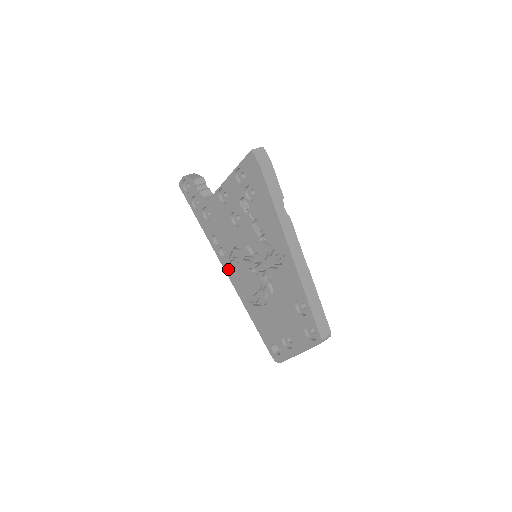
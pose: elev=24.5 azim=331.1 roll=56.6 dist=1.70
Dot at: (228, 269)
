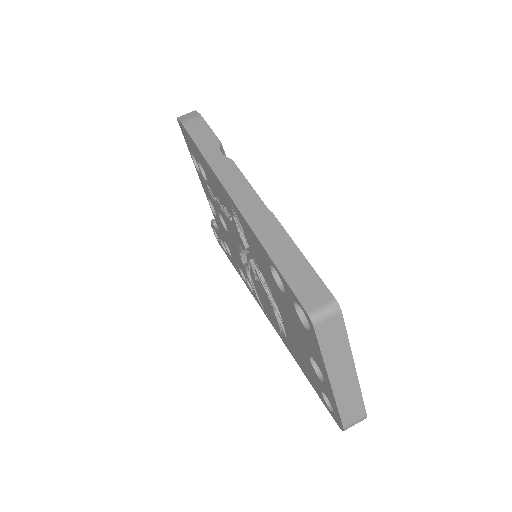
Dot at: (260, 305)
